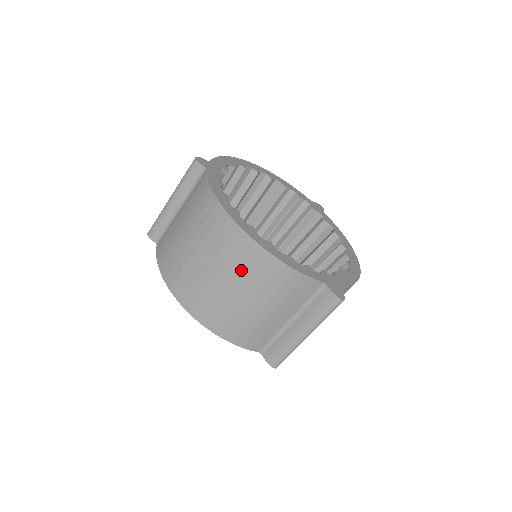
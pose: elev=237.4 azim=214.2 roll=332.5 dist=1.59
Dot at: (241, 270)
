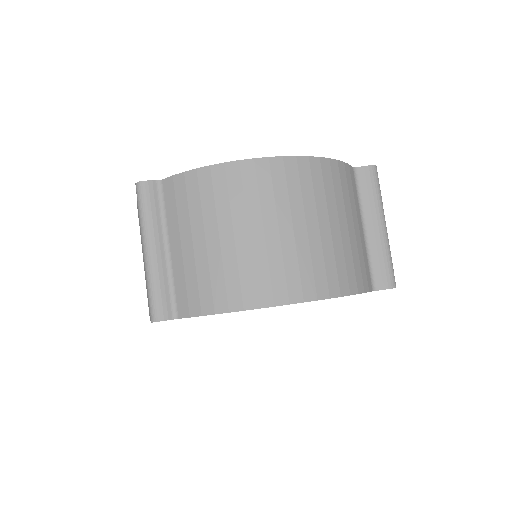
Dot at: (307, 197)
